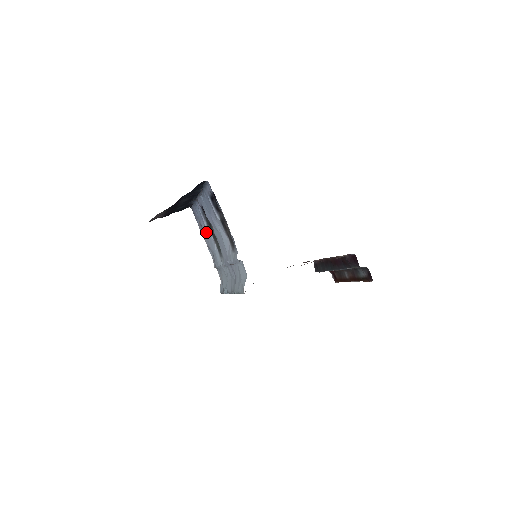
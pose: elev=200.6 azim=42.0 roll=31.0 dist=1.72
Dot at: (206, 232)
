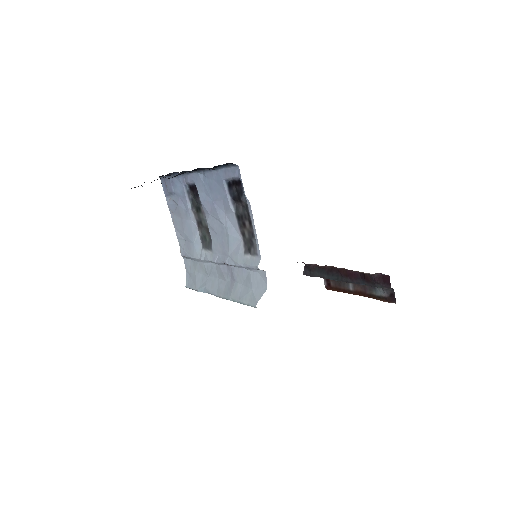
Dot at: (184, 214)
